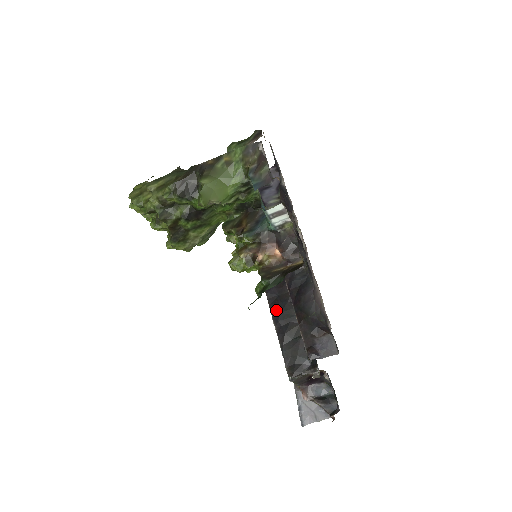
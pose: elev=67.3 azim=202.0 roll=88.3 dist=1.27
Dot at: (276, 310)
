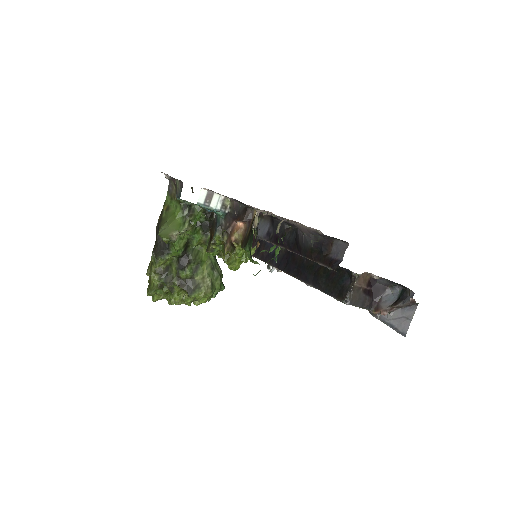
Dot at: (302, 275)
